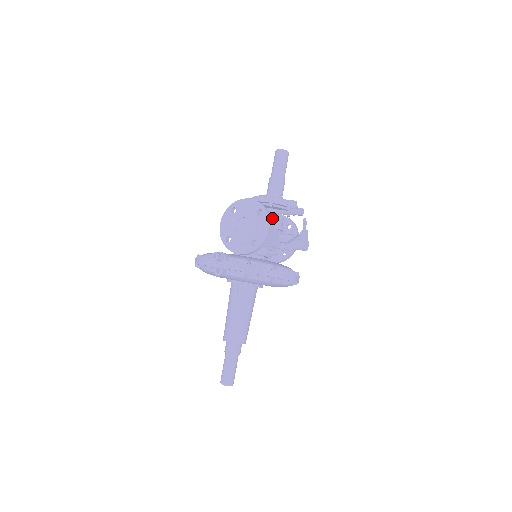
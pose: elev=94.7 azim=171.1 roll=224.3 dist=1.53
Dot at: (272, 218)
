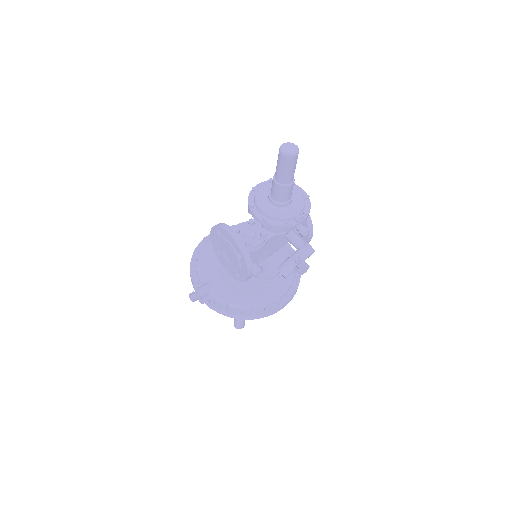
Dot at: occluded
